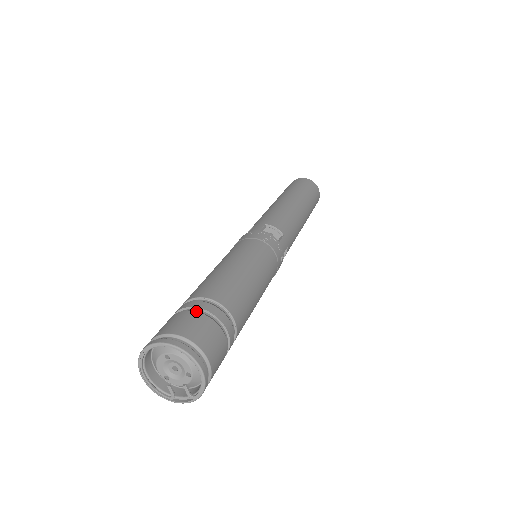
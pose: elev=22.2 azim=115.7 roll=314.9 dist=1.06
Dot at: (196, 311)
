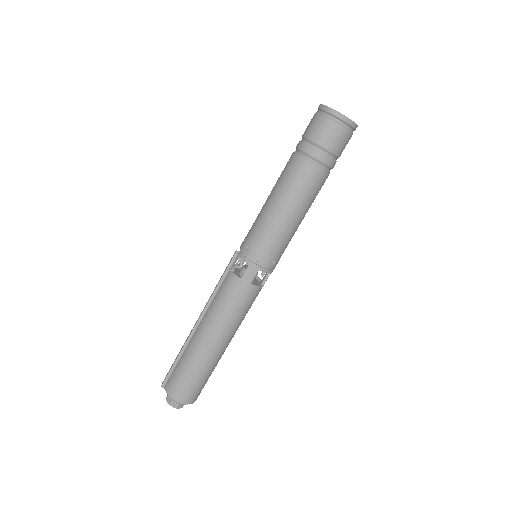
Dot at: occluded
